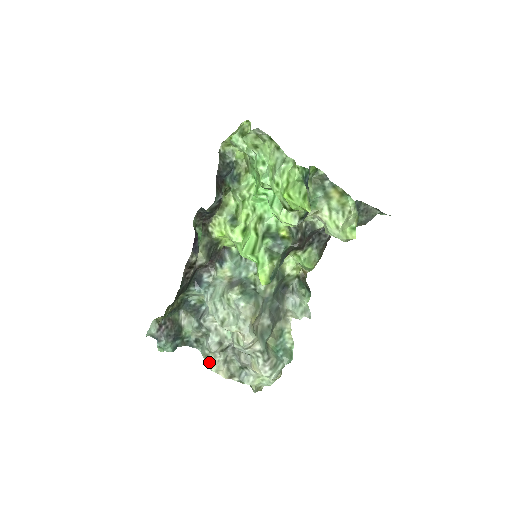
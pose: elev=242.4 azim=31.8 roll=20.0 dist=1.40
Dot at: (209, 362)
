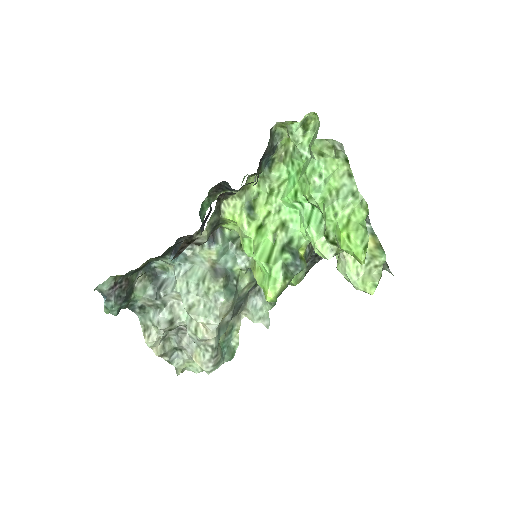
Dot at: (148, 335)
